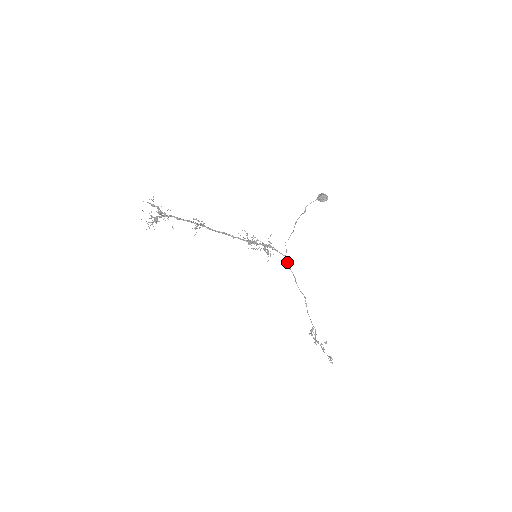
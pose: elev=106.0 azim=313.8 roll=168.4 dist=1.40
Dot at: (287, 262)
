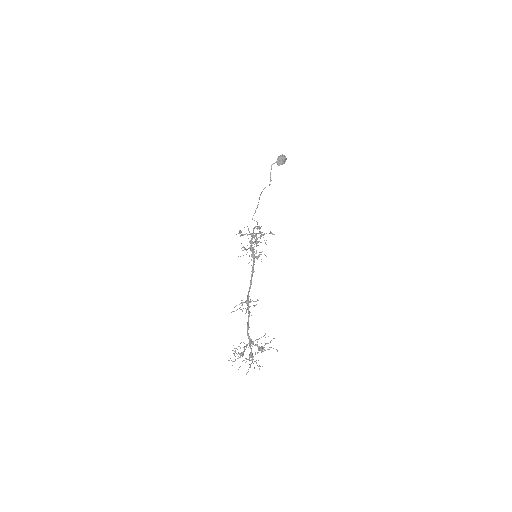
Dot at: occluded
